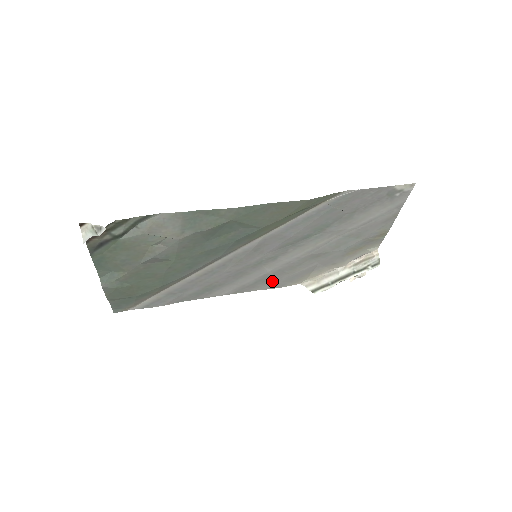
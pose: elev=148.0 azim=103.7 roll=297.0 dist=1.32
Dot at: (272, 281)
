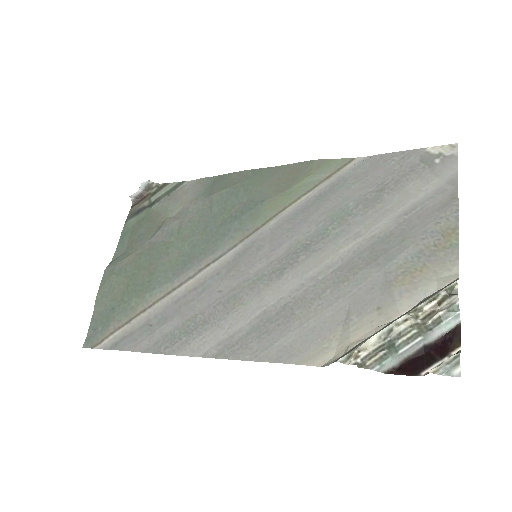
Dot at: (274, 336)
